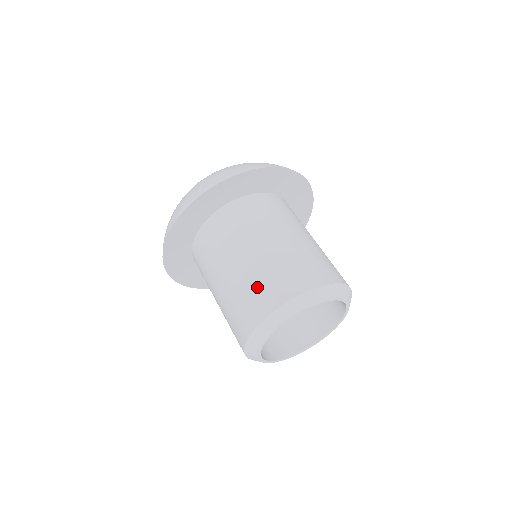
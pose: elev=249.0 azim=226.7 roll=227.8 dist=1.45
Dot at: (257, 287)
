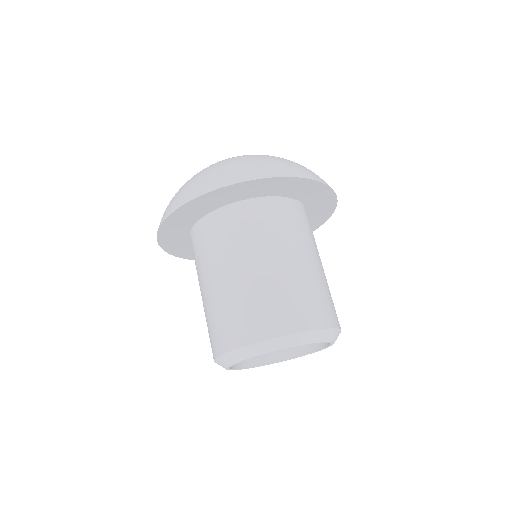
Dot at: (257, 306)
